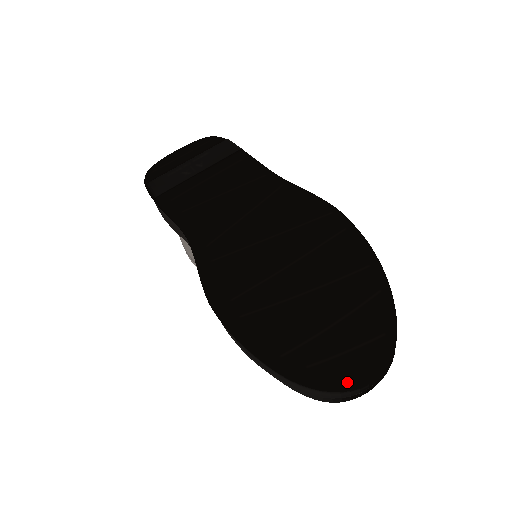
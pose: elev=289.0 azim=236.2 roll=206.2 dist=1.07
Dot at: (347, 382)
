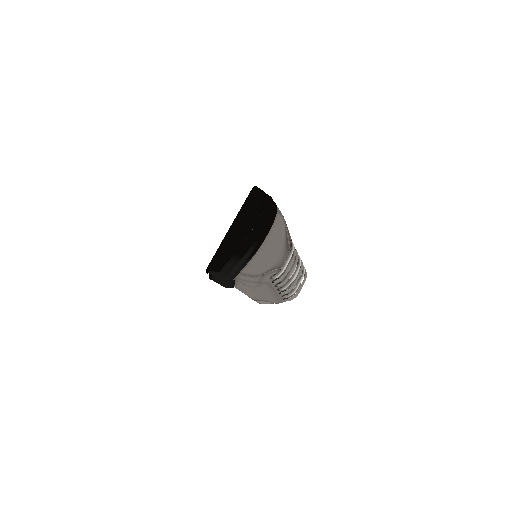
Dot at: (236, 231)
